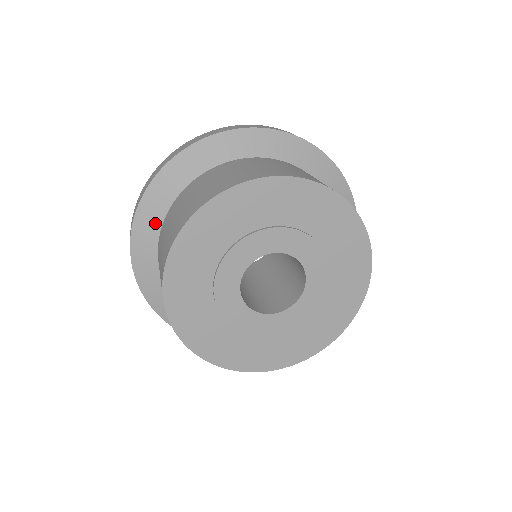
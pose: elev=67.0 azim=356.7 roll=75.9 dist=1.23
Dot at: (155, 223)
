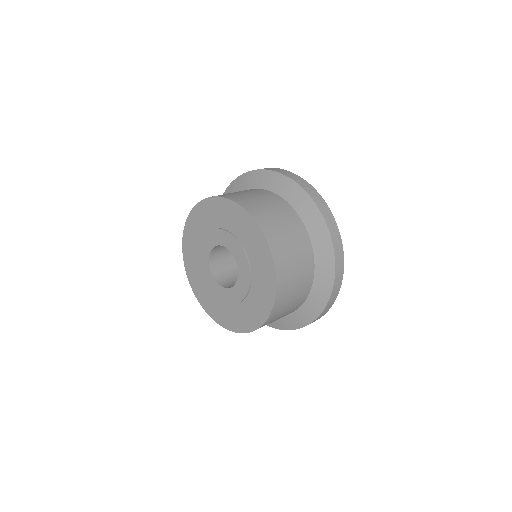
Dot at: occluded
